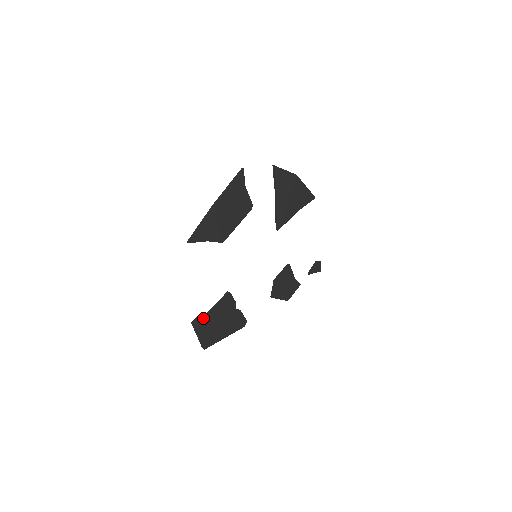
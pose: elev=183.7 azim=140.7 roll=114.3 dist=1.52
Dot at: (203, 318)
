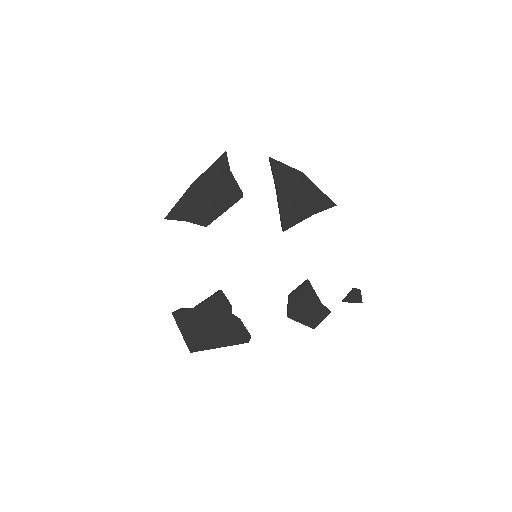
Dot at: (187, 311)
